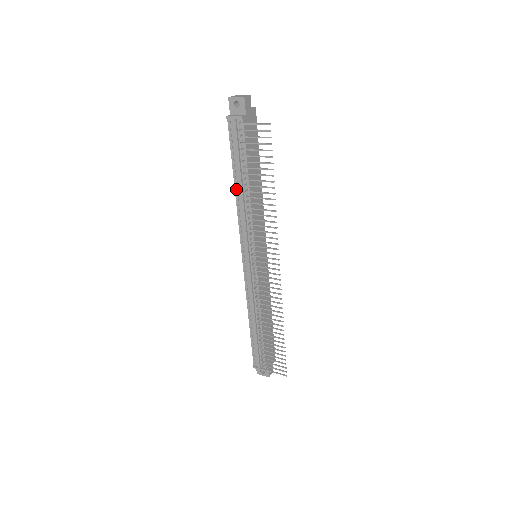
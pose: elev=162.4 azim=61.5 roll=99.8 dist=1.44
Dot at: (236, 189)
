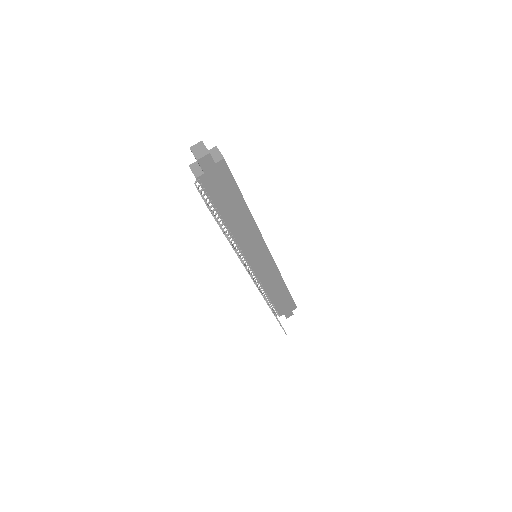
Dot at: occluded
